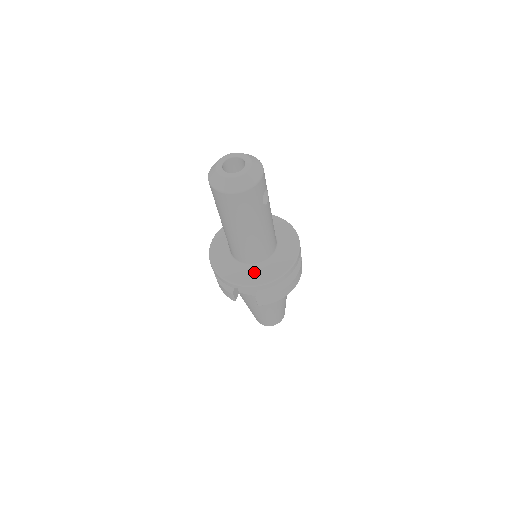
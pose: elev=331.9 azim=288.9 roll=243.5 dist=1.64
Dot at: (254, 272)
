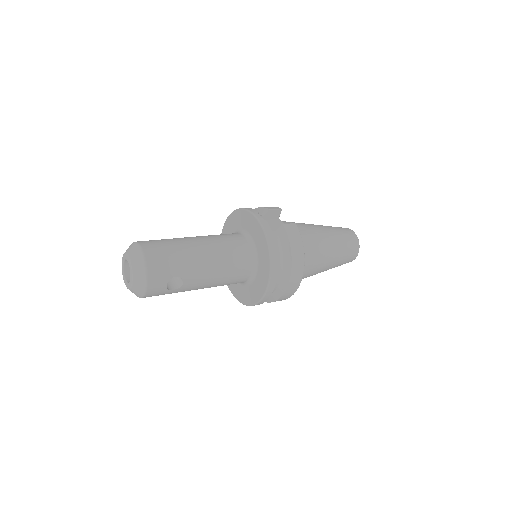
Dot at: (239, 287)
